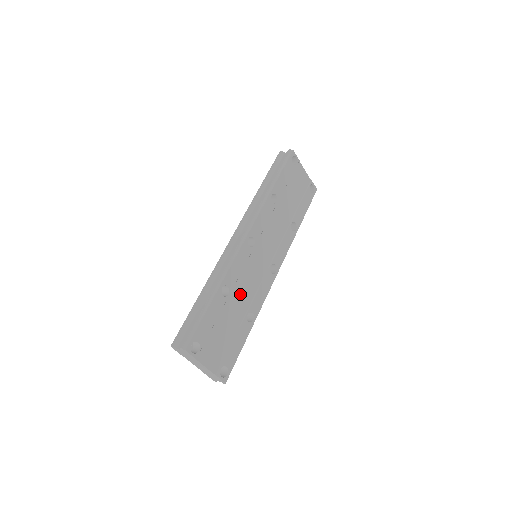
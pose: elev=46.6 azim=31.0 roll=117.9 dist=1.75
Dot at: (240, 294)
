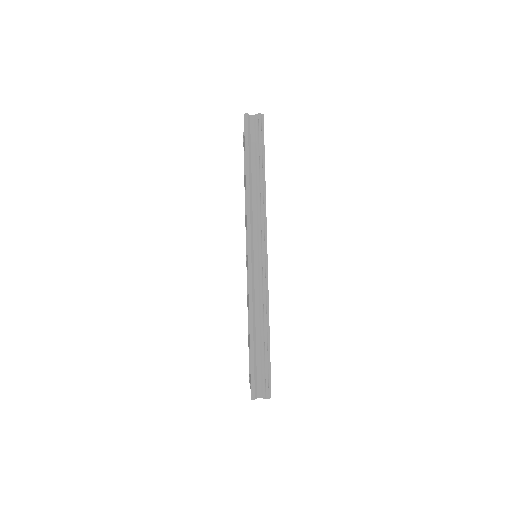
Dot at: occluded
